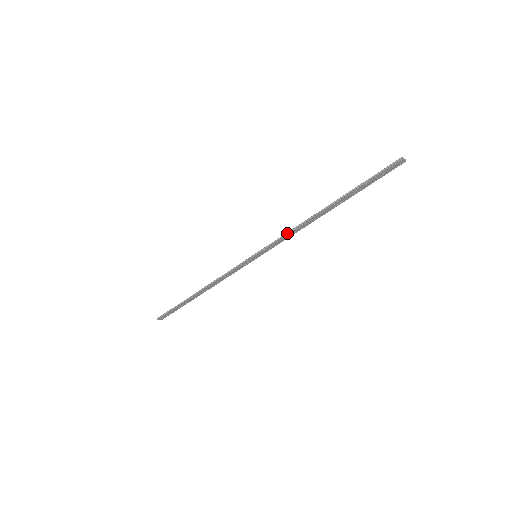
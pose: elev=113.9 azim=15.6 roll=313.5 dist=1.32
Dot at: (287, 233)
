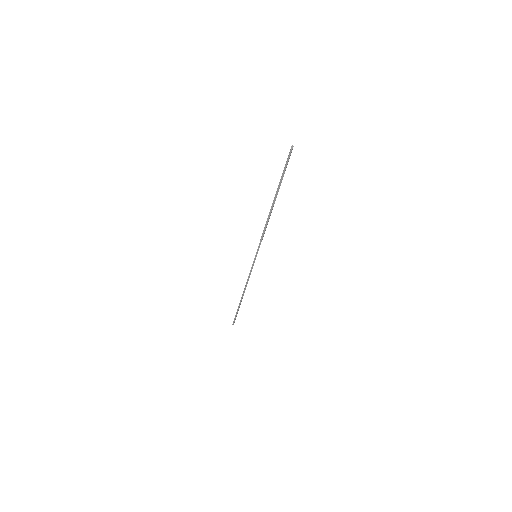
Dot at: (263, 234)
